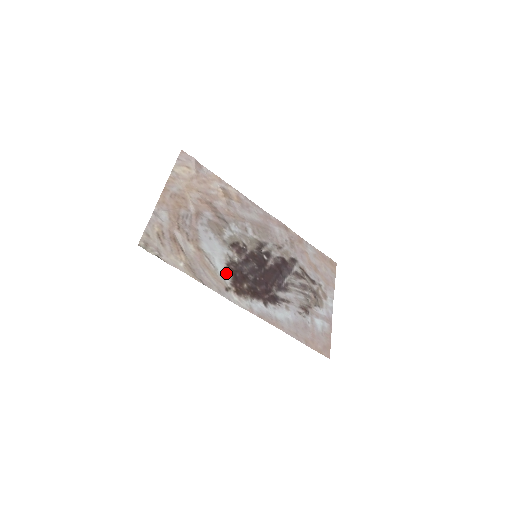
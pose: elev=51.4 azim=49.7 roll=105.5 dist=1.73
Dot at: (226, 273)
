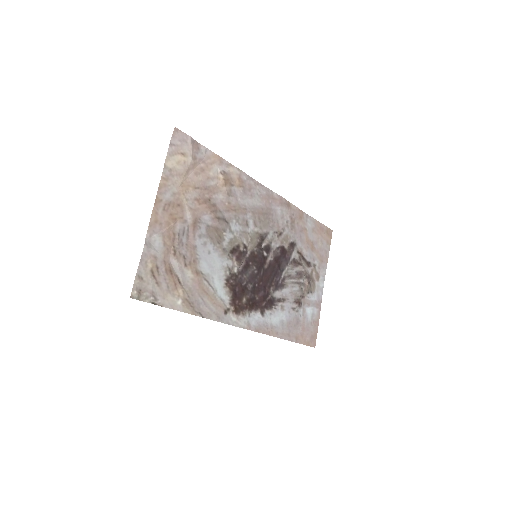
Dot at: (225, 292)
